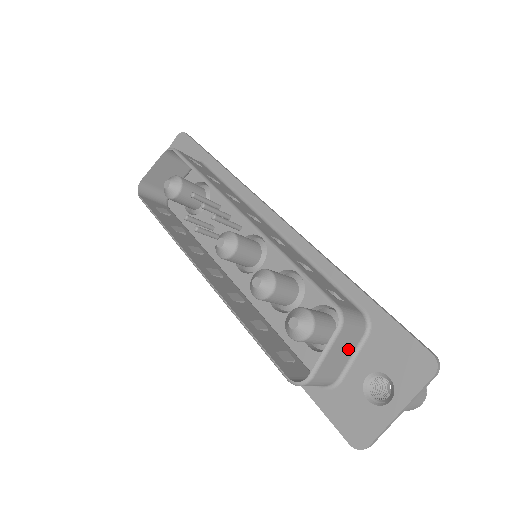
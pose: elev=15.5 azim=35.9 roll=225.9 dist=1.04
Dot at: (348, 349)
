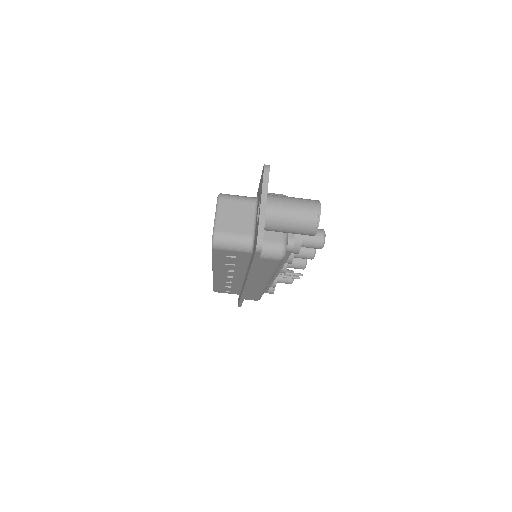
Dot at: (244, 213)
